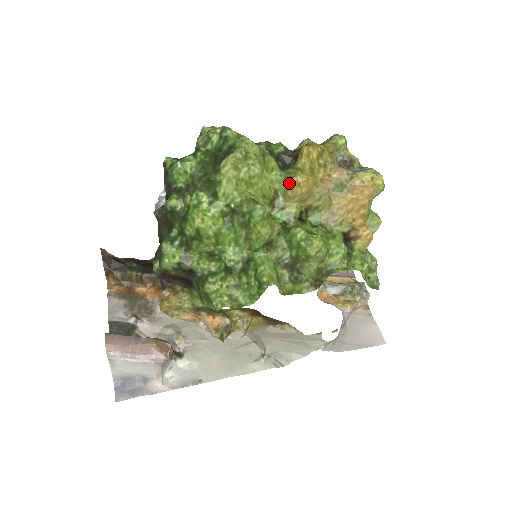
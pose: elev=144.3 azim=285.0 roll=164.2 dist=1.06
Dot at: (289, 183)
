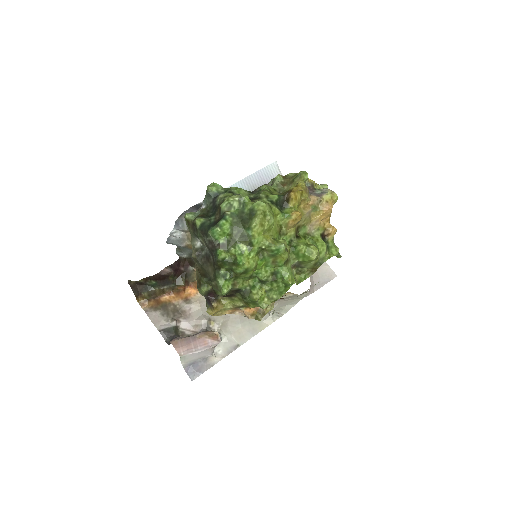
Dot at: (289, 220)
